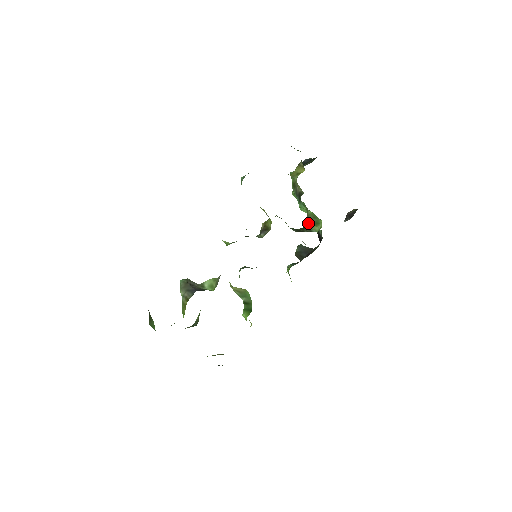
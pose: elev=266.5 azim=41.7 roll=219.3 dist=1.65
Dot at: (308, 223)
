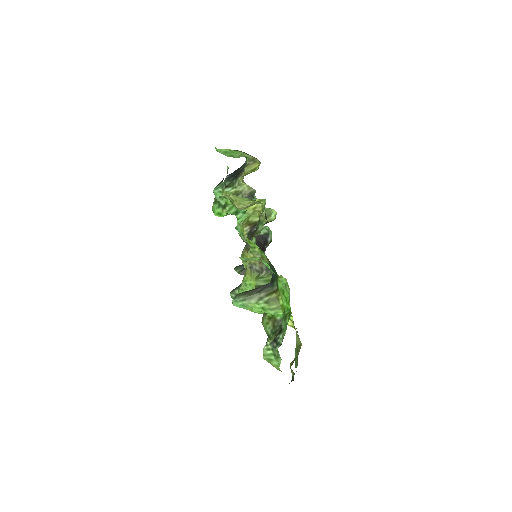
Dot at: occluded
